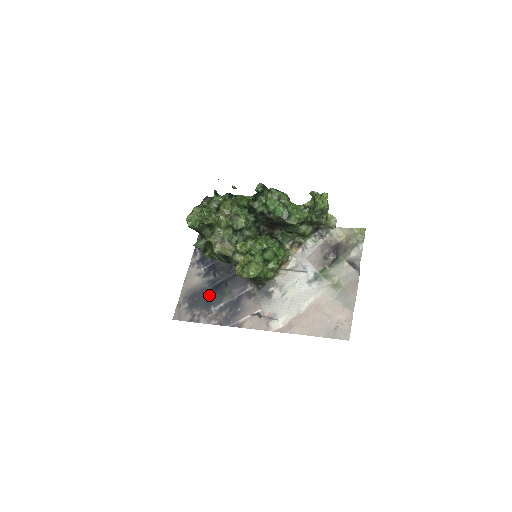
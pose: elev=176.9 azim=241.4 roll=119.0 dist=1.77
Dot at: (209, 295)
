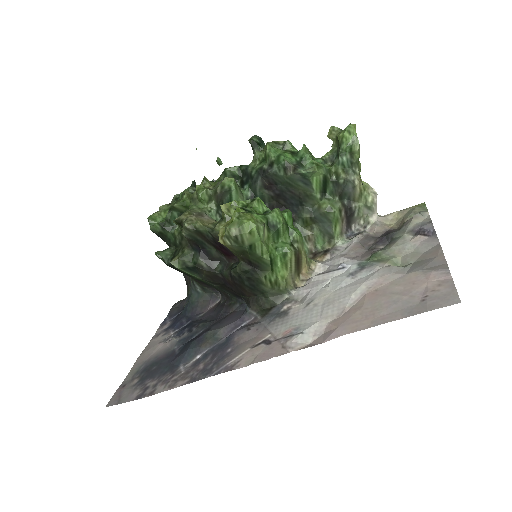
Dot at: (177, 354)
